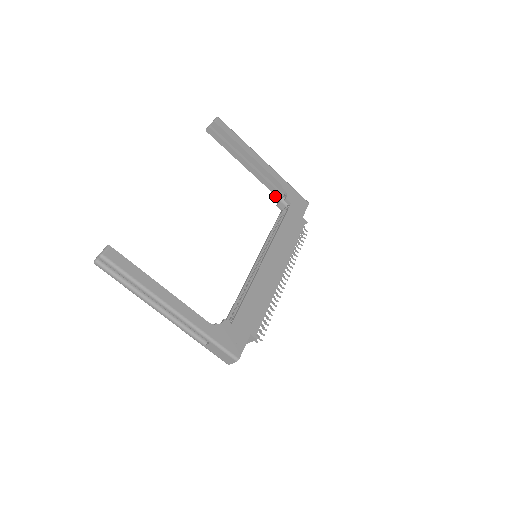
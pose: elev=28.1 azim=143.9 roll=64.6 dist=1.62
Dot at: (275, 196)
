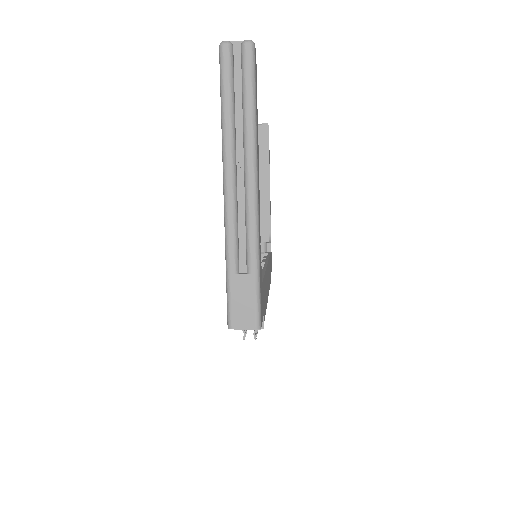
Dot at: occluded
